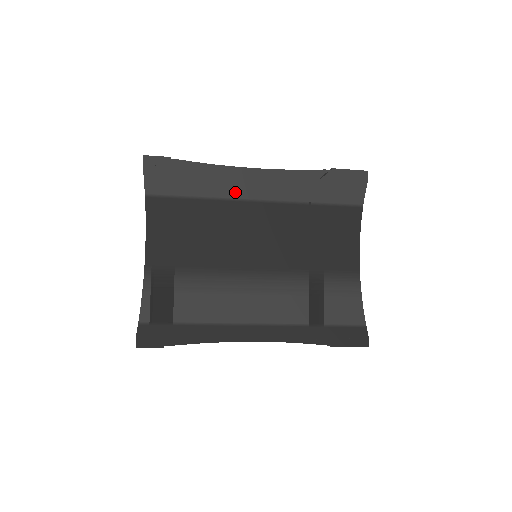
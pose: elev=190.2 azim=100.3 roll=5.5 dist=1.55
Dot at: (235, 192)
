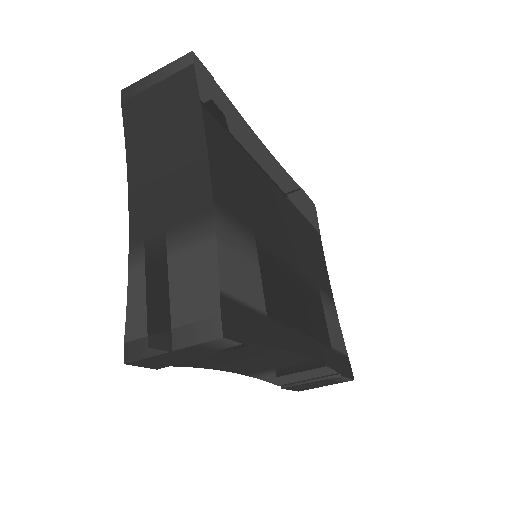
Dot at: (262, 162)
